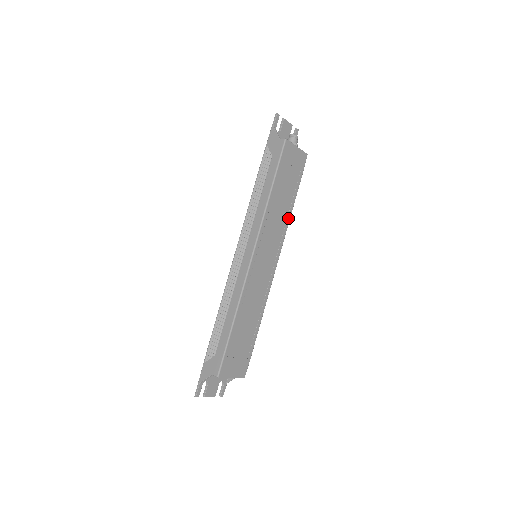
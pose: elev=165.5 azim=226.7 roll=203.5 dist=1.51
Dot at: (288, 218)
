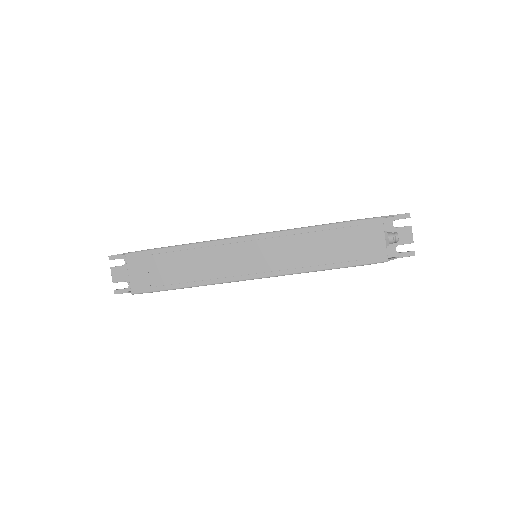
Dot at: (308, 268)
